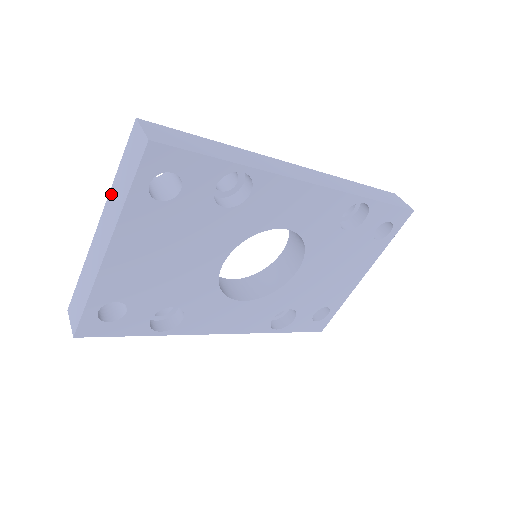
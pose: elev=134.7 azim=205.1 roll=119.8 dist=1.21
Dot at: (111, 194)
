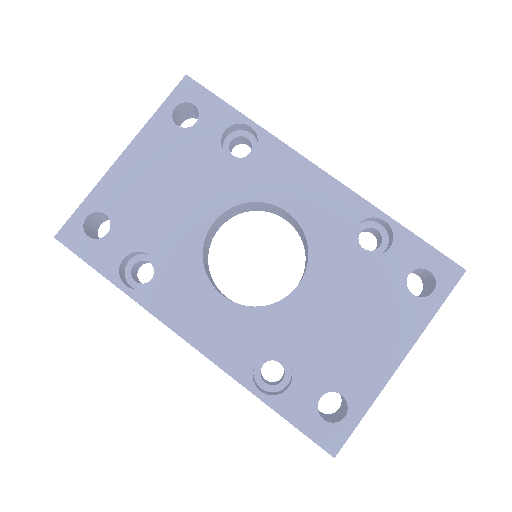
Dot at: occluded
